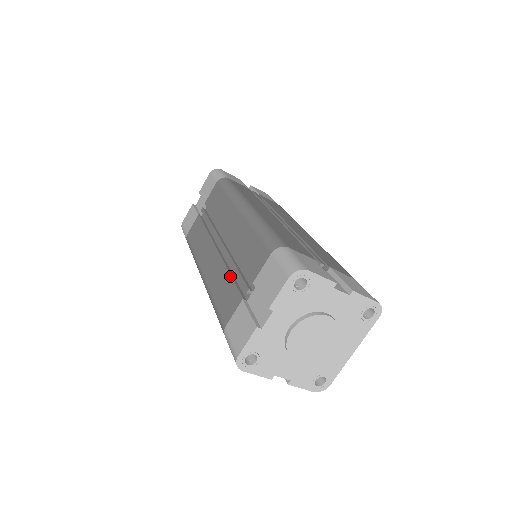
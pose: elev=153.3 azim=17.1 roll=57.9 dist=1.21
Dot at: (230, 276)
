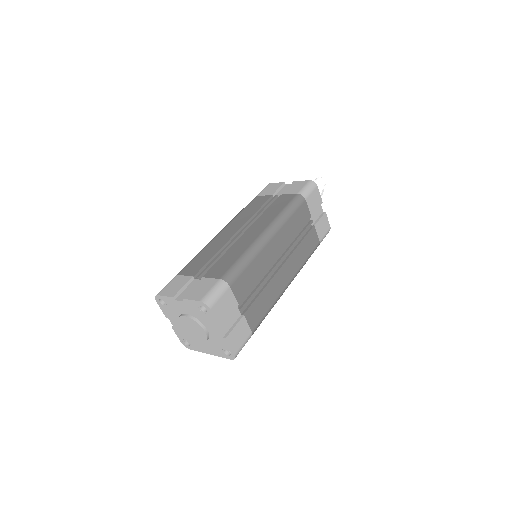
Dot at: (212, 257)
